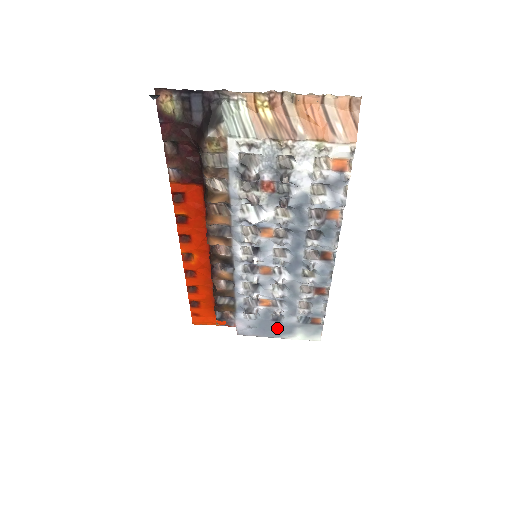
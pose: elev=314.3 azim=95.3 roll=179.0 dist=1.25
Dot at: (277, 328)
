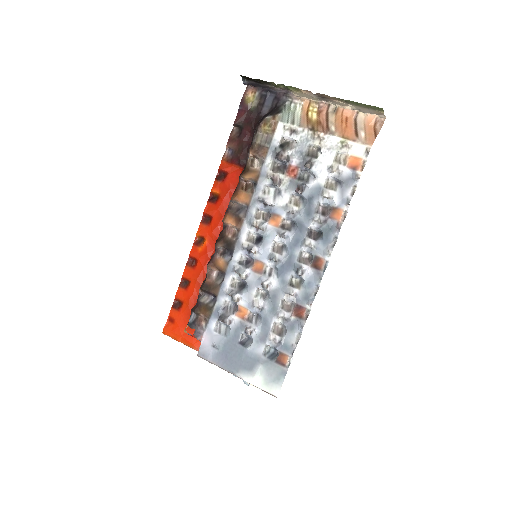
Dot at: (240, 357)
